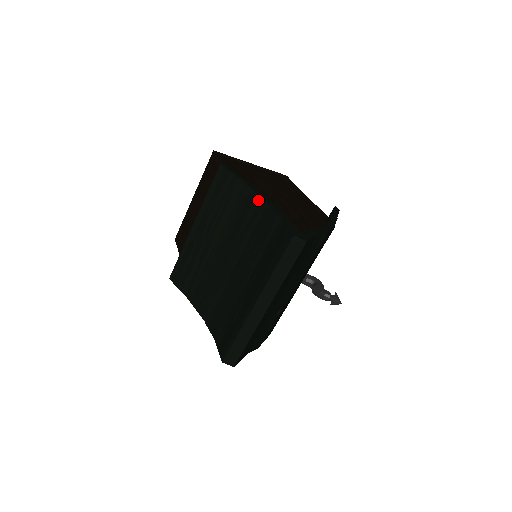
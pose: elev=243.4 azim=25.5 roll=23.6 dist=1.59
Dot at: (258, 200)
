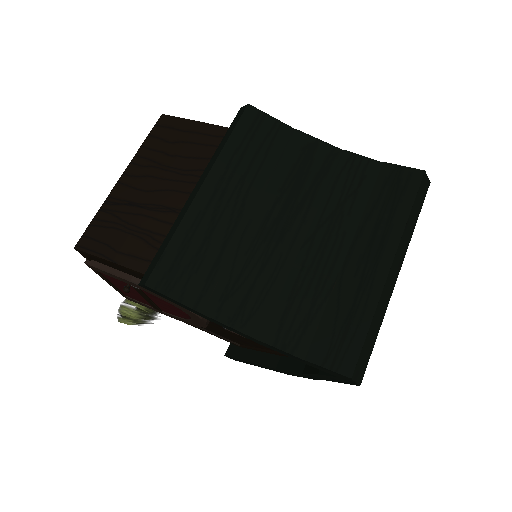
Dot at: (327, 148)
